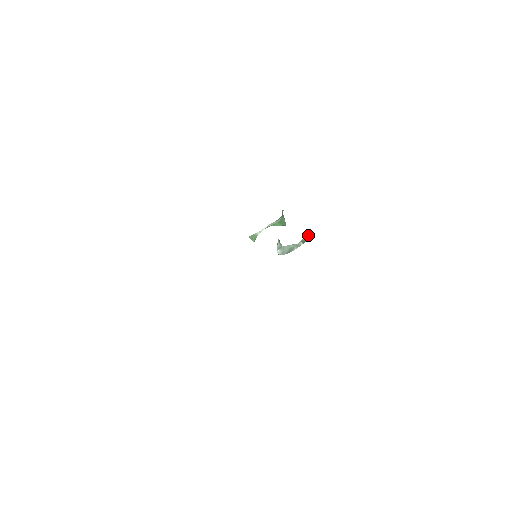
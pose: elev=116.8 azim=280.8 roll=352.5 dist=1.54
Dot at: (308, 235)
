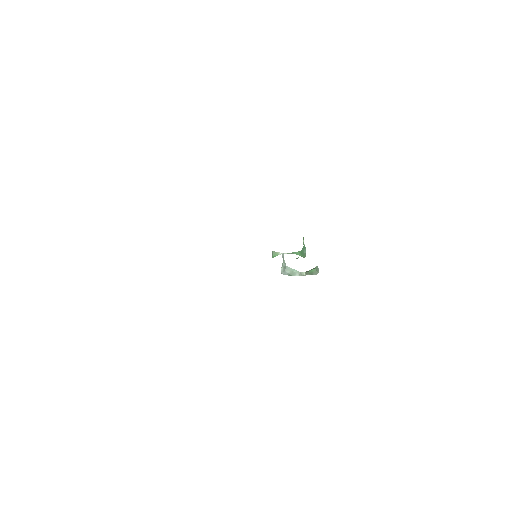
Dot at: (313, 269)
